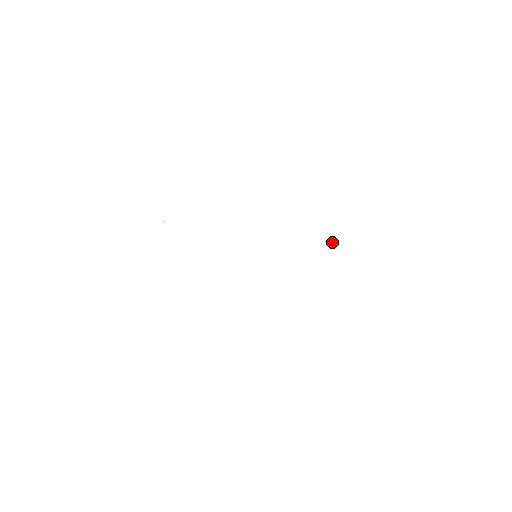
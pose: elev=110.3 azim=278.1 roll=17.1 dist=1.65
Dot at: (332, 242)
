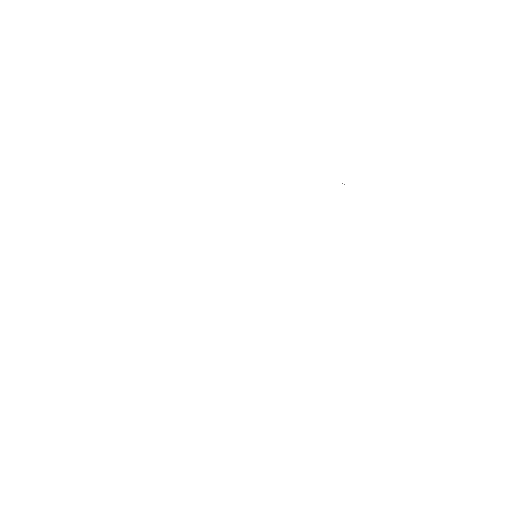
Dot at: occluded
